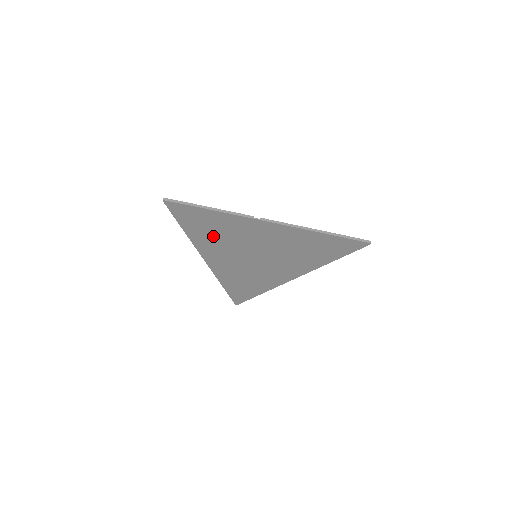
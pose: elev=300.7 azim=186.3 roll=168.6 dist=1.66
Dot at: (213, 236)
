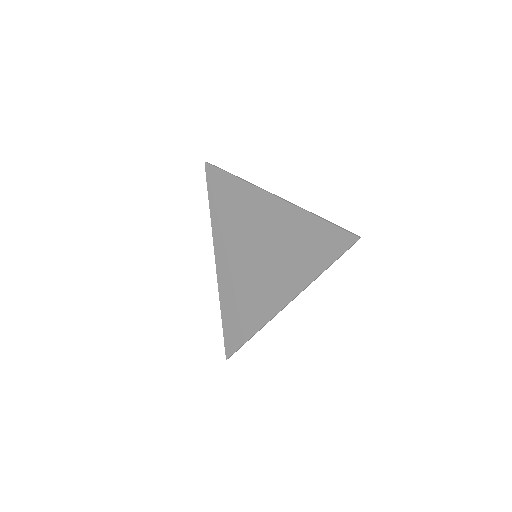
Dot at: (228, 217)
